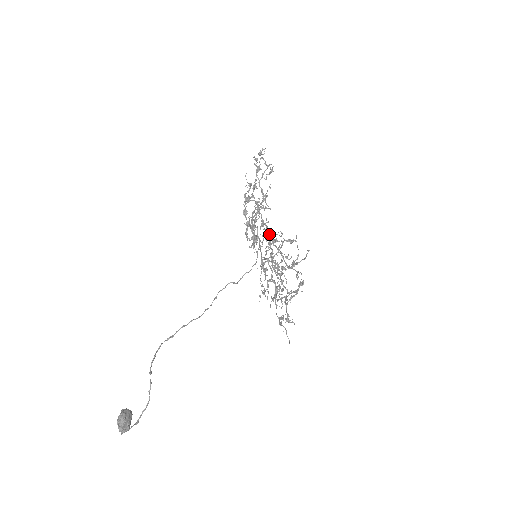
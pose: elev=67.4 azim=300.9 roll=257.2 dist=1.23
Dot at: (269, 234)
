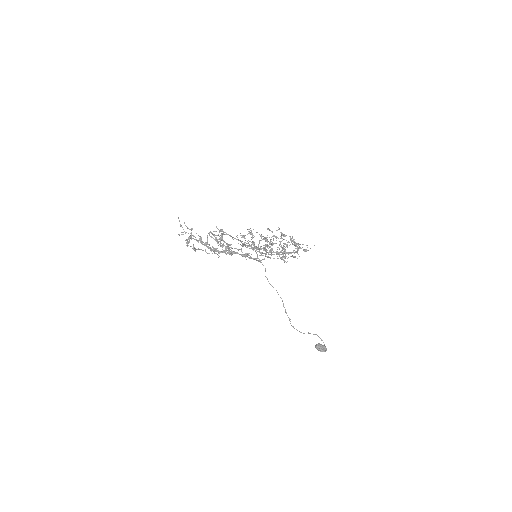
Dot at: occluded
